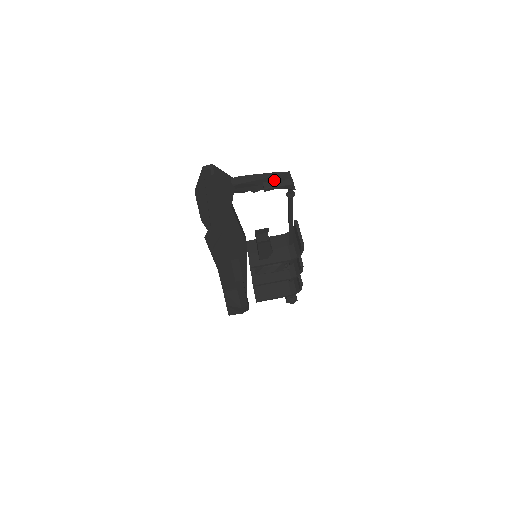
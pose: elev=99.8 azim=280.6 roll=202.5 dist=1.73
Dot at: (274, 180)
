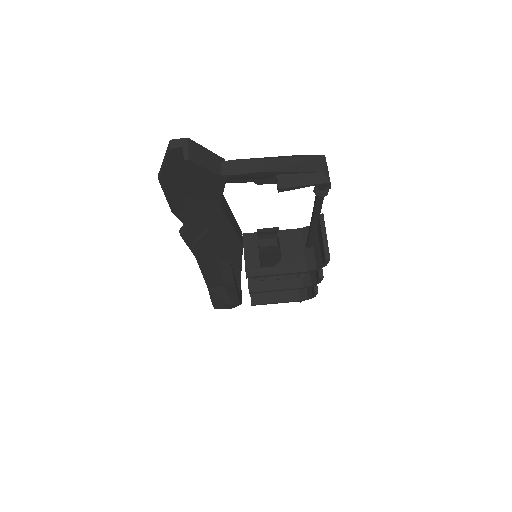
Dot at: (297, 172)
